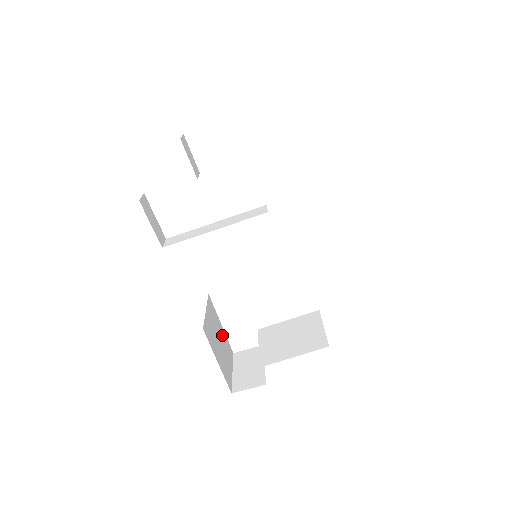
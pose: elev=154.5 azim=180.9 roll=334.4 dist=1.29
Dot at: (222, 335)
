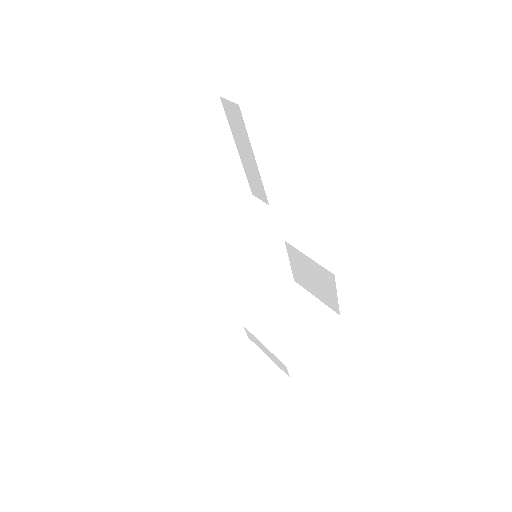
Dot at: occluded
